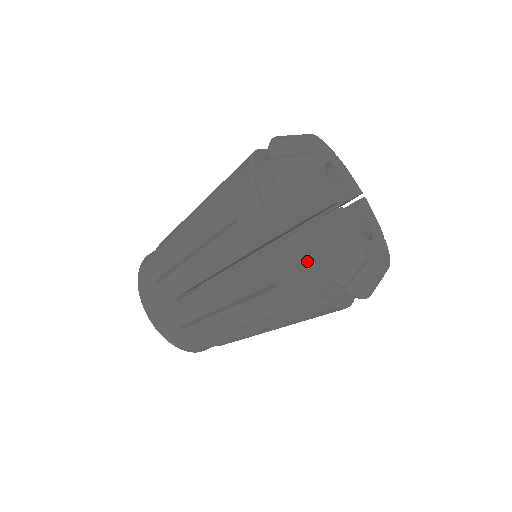
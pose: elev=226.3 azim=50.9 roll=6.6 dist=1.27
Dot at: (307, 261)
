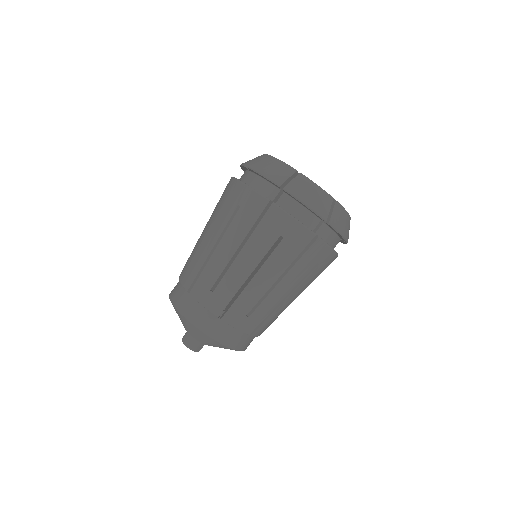
Dot at: (257, 184)
